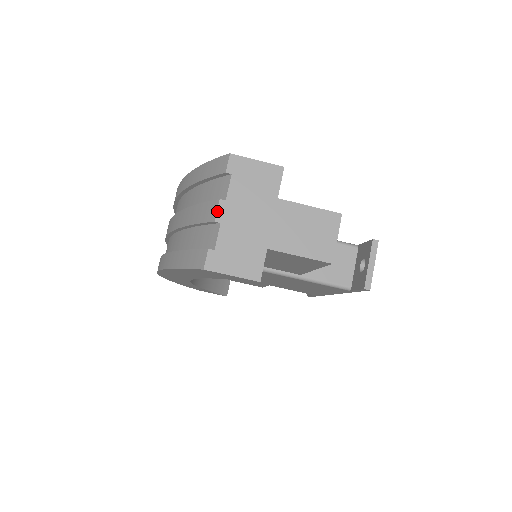
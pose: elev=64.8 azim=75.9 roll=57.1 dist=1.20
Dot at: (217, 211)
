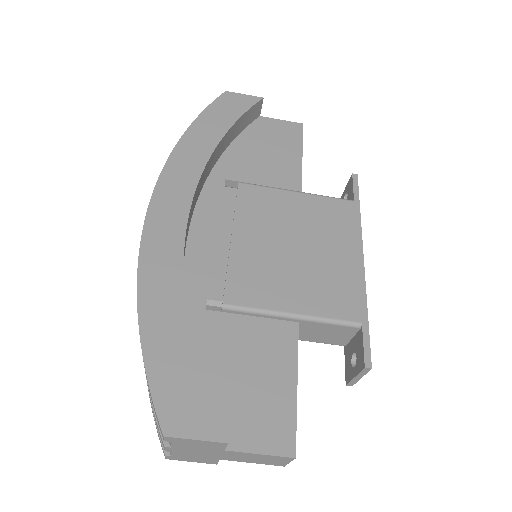
Dot at: (165, 449)
